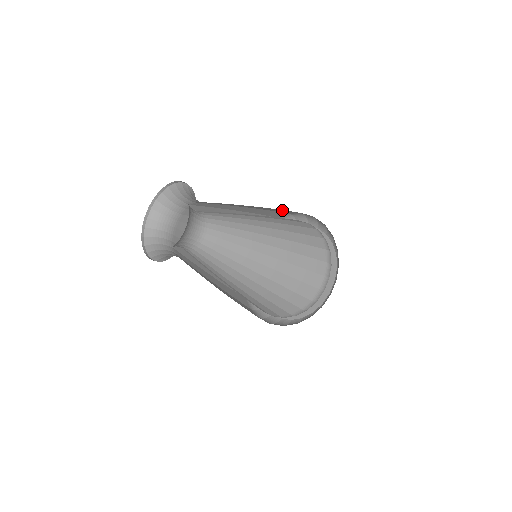
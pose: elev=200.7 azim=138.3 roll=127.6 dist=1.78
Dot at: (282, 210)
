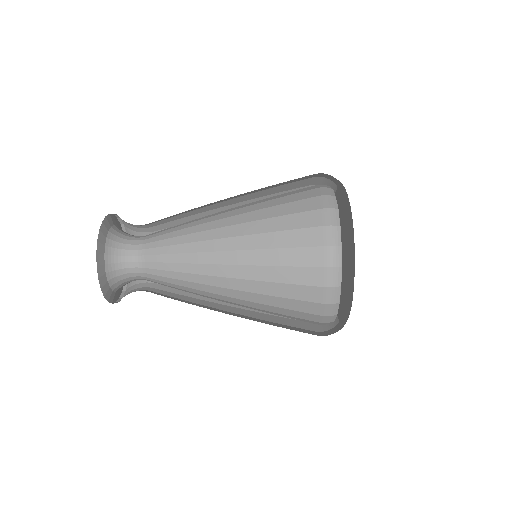
Dot at: (280, 194)
